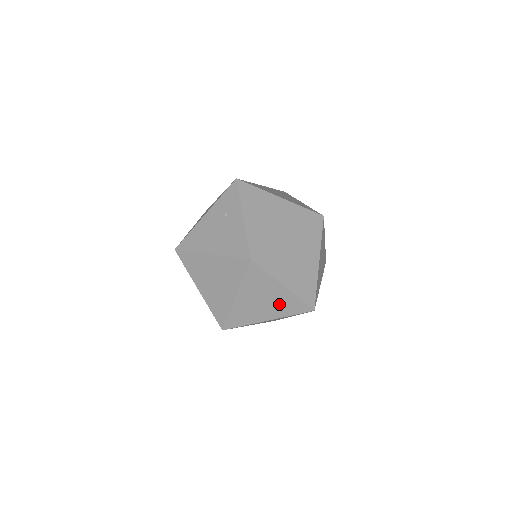
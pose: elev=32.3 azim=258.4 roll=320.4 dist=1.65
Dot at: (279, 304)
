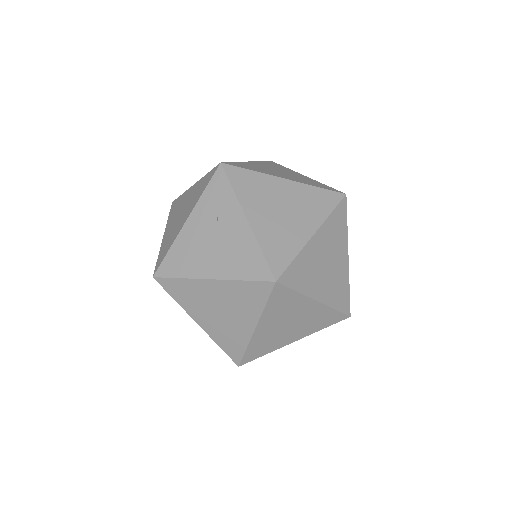
Dot at: (309, 321)
